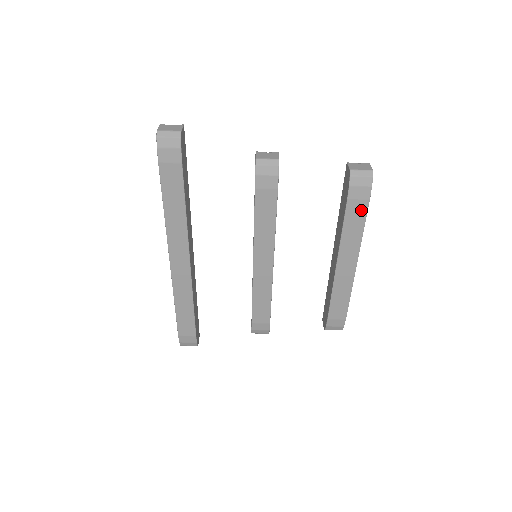
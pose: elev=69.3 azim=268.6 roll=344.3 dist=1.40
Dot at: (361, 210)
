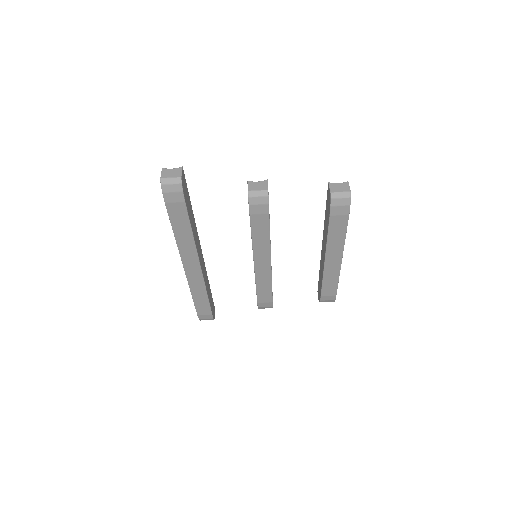
Dot at: (342, 222)
